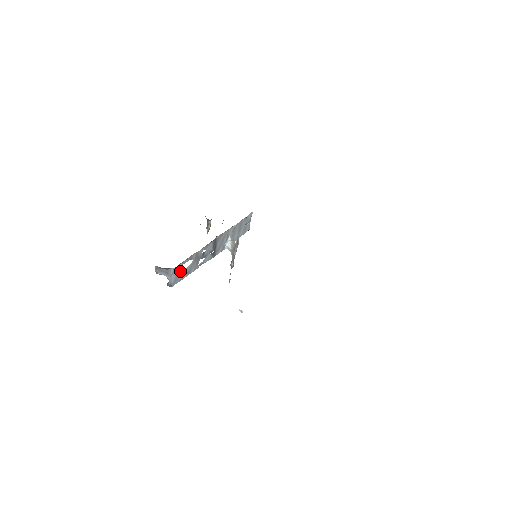
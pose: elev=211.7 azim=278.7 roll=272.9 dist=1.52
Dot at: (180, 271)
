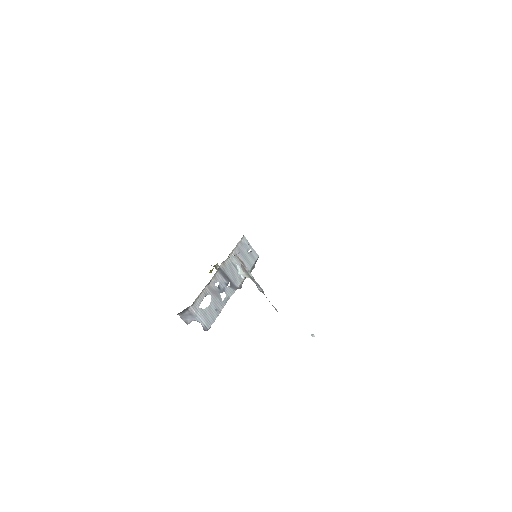
Dot at: (204, 310)
